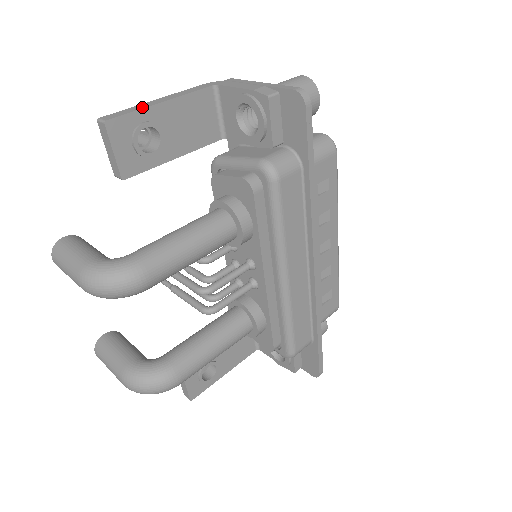
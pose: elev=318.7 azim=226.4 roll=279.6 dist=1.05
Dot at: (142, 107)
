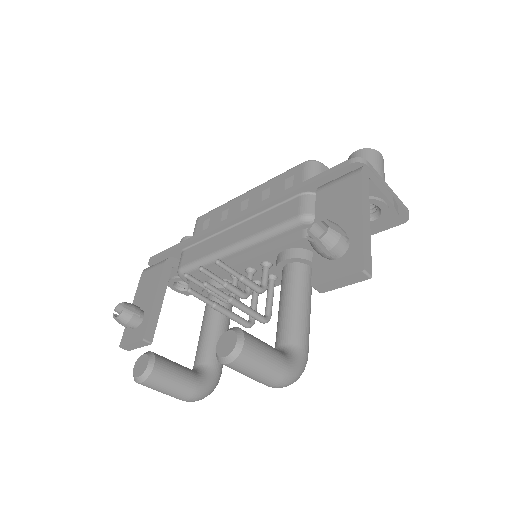
Dot at: (369, 239)
